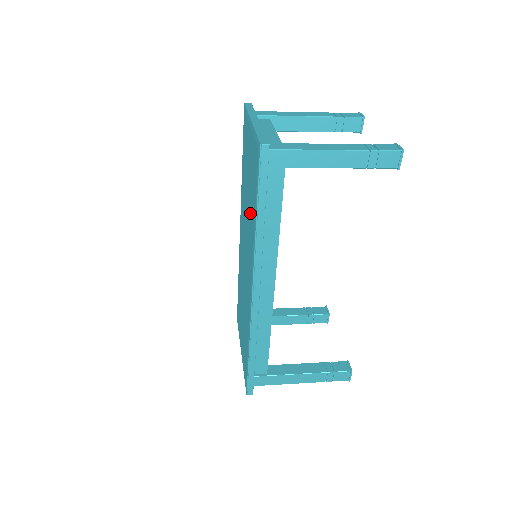
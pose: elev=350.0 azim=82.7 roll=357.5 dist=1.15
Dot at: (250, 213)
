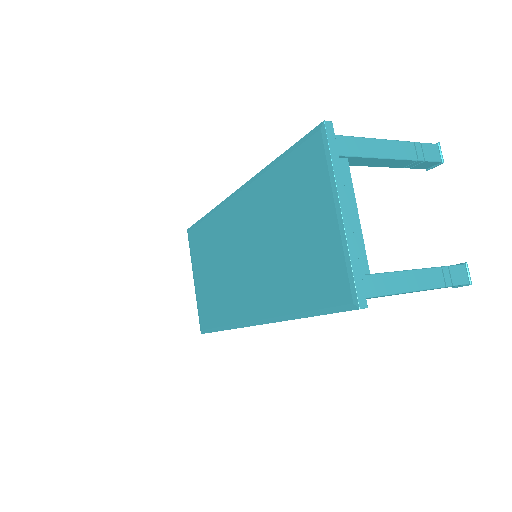
Dot at: (286, 275)
